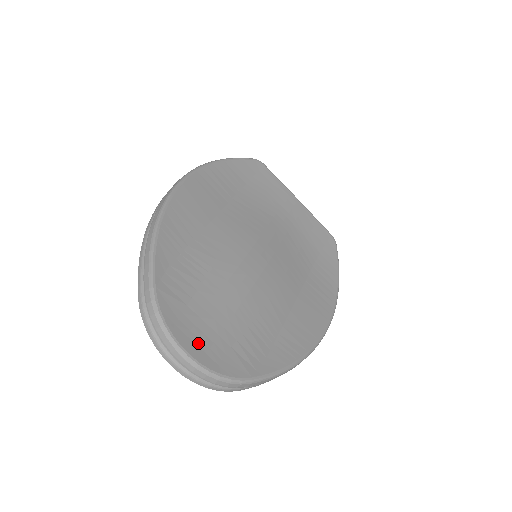
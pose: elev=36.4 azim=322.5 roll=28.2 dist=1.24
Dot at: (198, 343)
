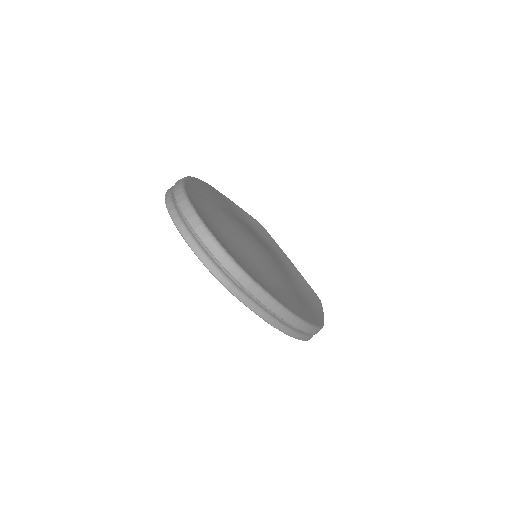
Dot at: (212, 228)
